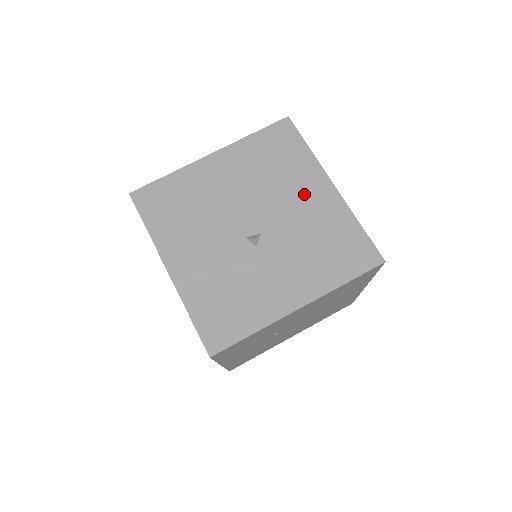
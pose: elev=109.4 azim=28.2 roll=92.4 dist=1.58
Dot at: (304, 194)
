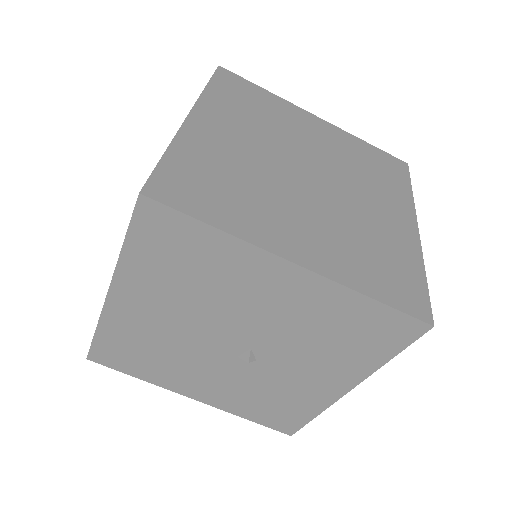
Dot at: (264, 293)
